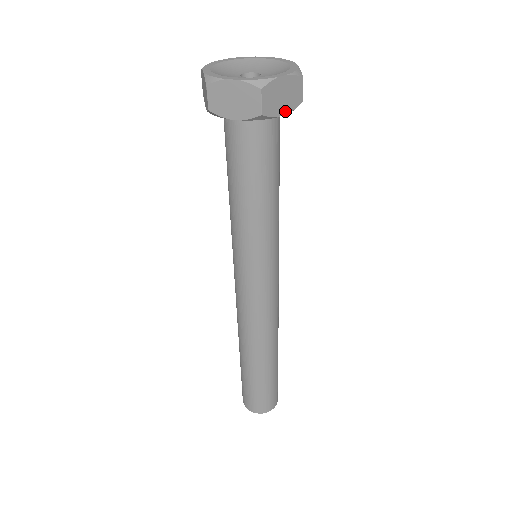
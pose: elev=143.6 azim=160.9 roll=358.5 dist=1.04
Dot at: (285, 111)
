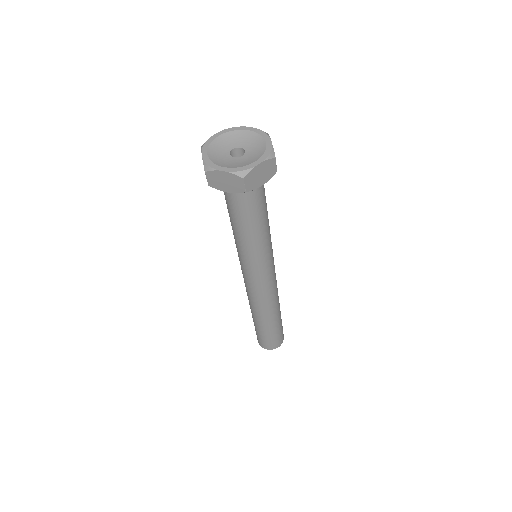
Dot at: (230, 191)
